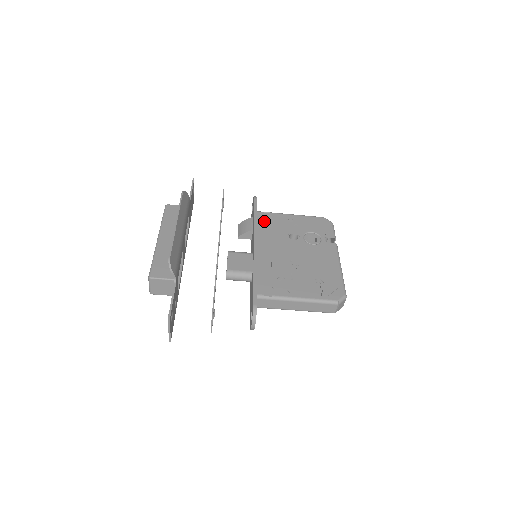
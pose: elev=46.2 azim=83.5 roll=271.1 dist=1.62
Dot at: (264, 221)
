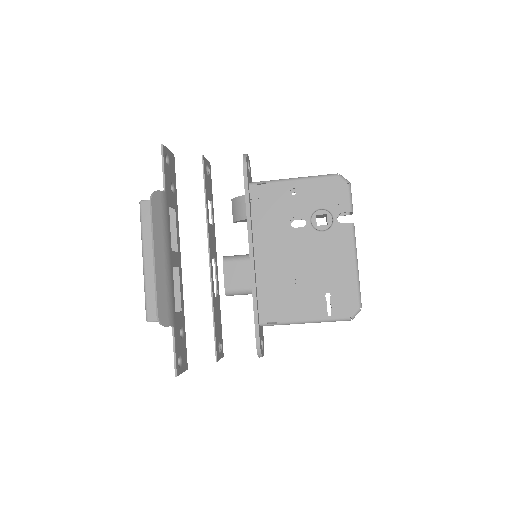
Dot at: (260, 199)
